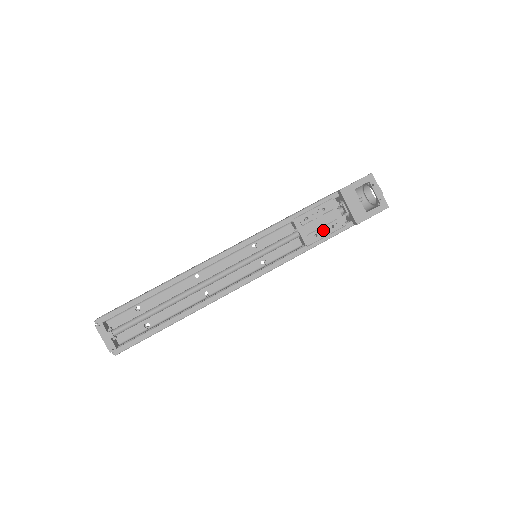
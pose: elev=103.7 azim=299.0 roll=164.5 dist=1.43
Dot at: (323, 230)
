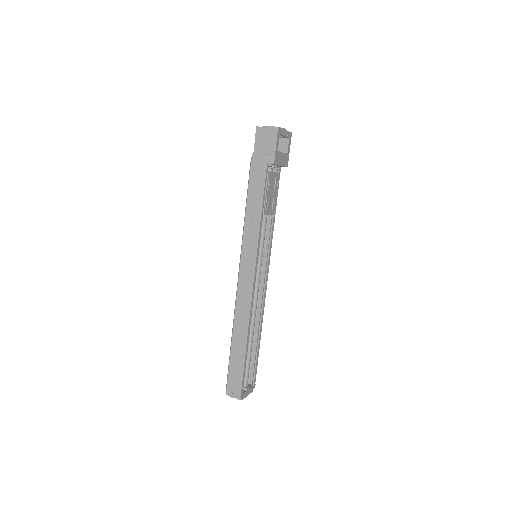
Dot at: (275, 195)
